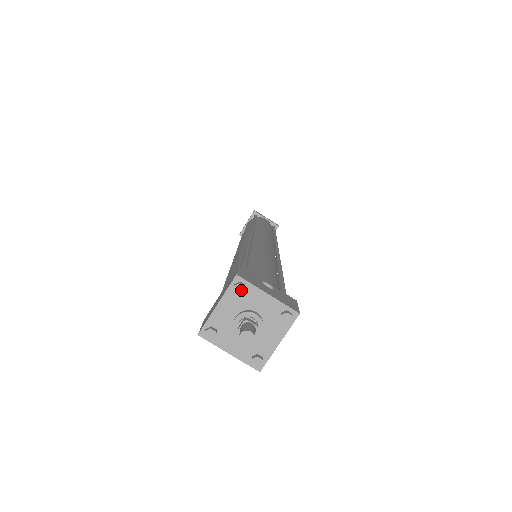
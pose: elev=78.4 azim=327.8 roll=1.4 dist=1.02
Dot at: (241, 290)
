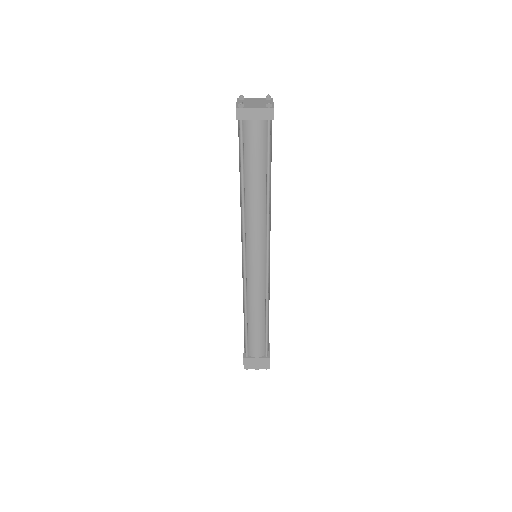
Dot at: (266, 368)
